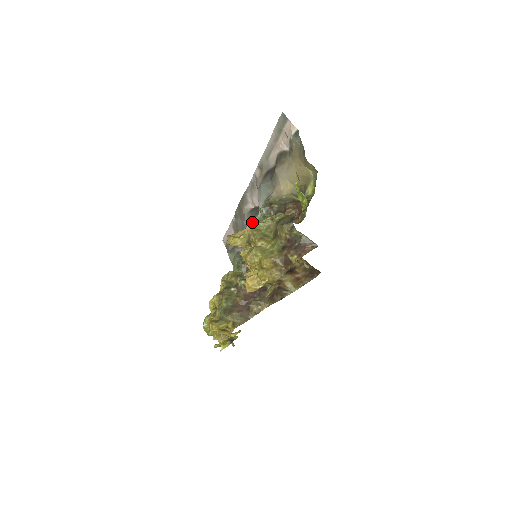
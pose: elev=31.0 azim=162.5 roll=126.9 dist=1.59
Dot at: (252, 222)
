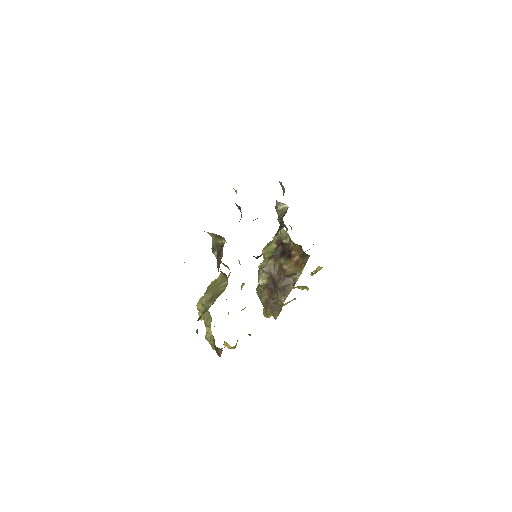
Dot at: occluded
